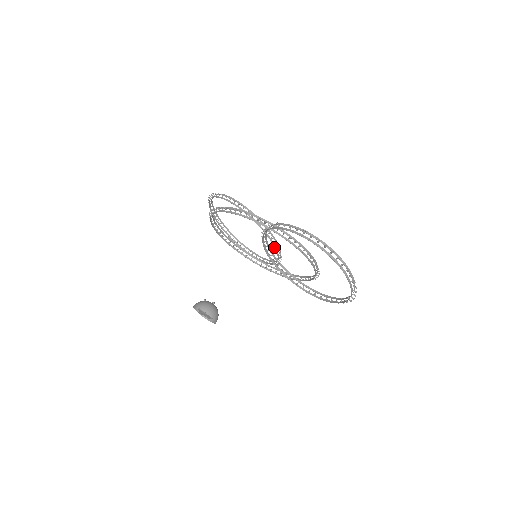
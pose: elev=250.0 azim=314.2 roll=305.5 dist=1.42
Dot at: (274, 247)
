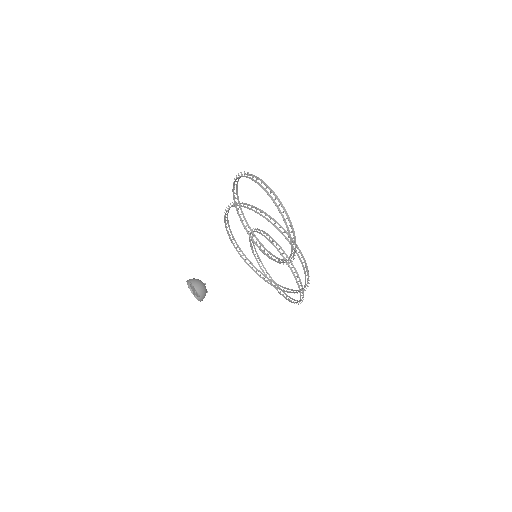
Dot at: occluded
